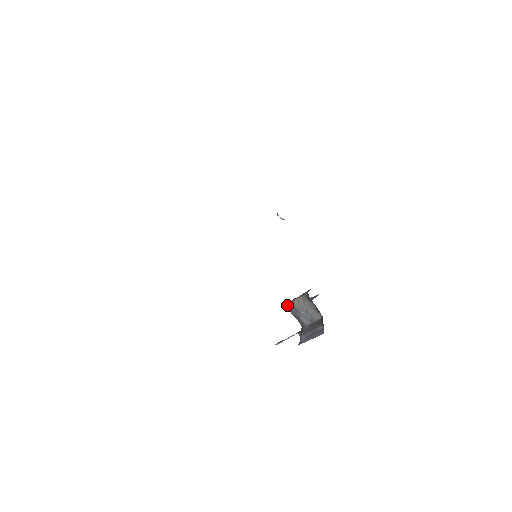
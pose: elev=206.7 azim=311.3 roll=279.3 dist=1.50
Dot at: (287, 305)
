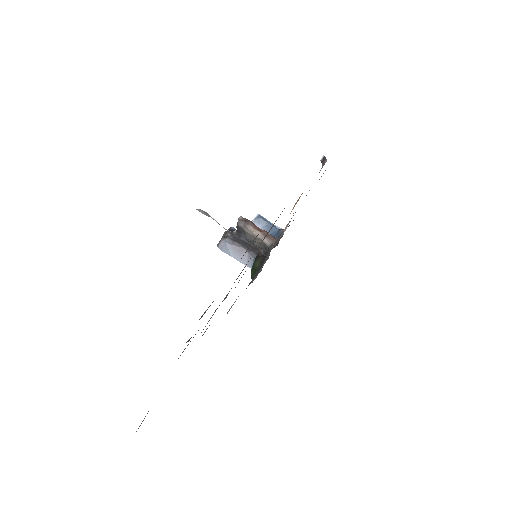
Dot at: (240, 224)
